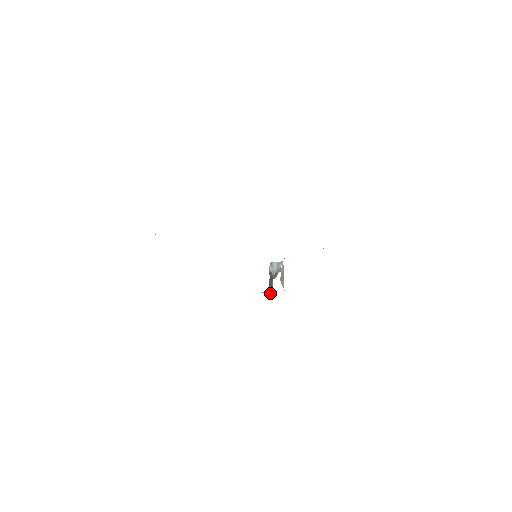
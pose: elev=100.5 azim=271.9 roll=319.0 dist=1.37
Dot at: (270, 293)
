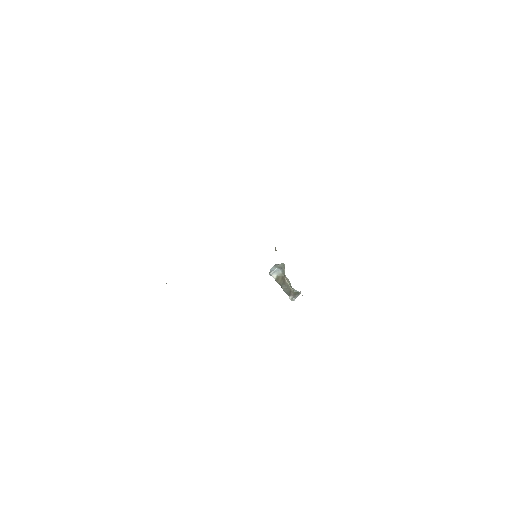
Dot at: (294, 297)
